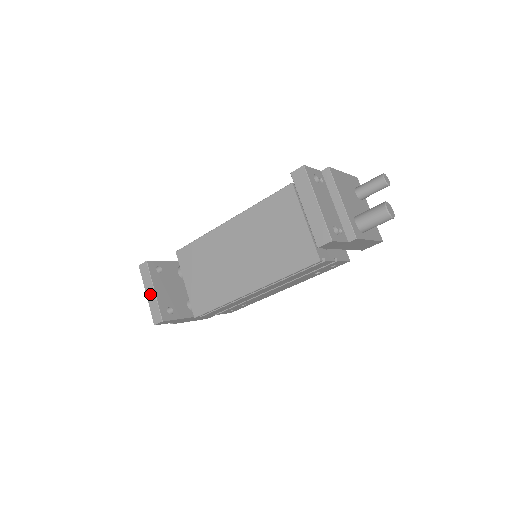
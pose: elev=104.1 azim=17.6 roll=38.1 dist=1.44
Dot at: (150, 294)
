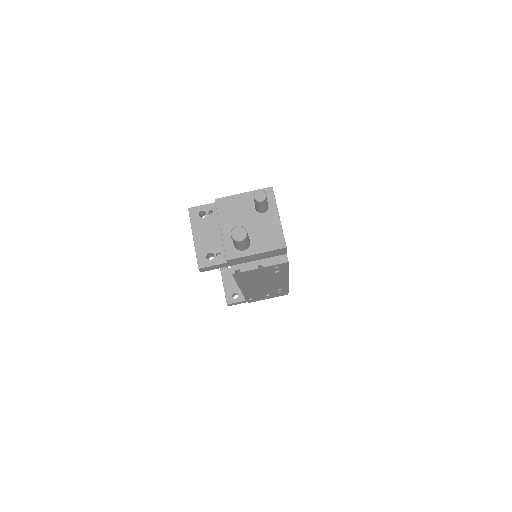
Dot at: occluded
